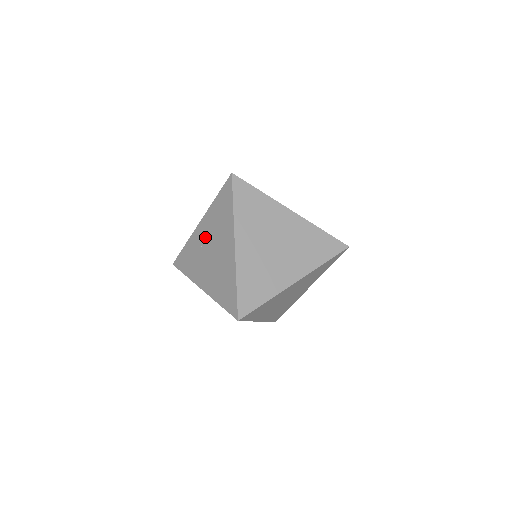
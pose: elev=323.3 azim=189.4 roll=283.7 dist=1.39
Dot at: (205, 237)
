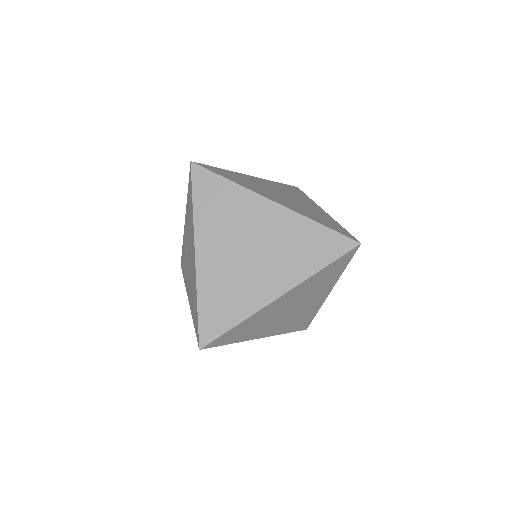
Dot at: (186, 239)
